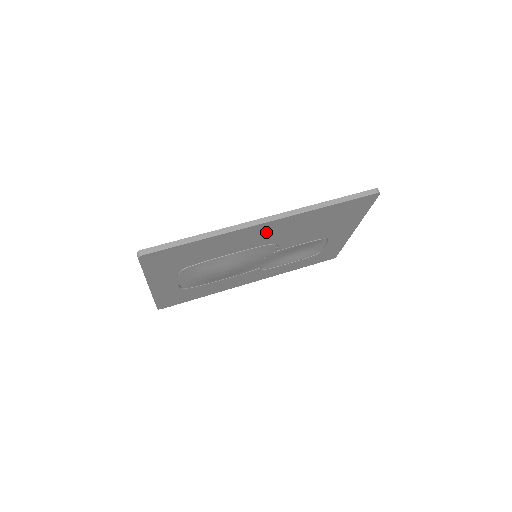
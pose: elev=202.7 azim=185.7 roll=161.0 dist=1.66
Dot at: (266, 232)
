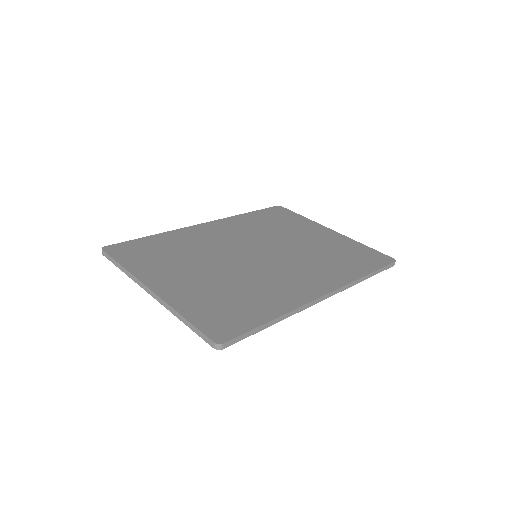
Dot at: occluded
